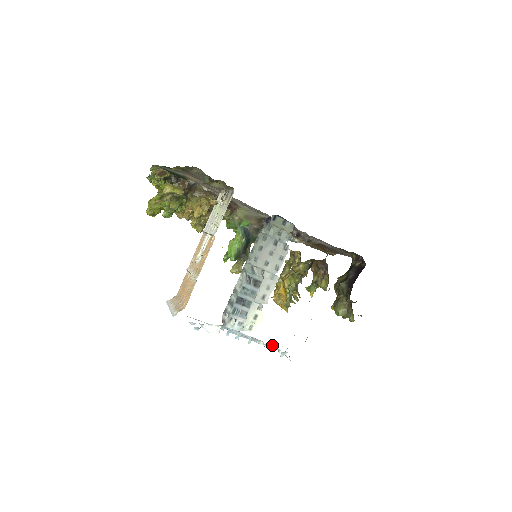
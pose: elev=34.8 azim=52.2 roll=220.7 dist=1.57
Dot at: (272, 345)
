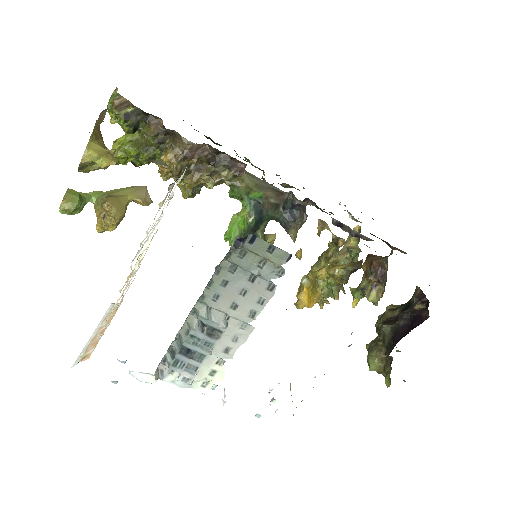
Dot at: occluded
